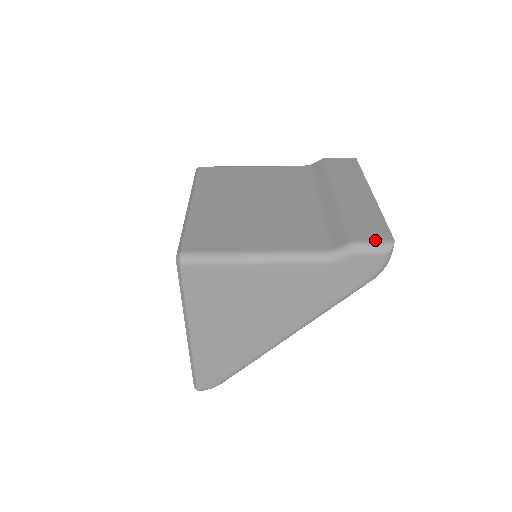
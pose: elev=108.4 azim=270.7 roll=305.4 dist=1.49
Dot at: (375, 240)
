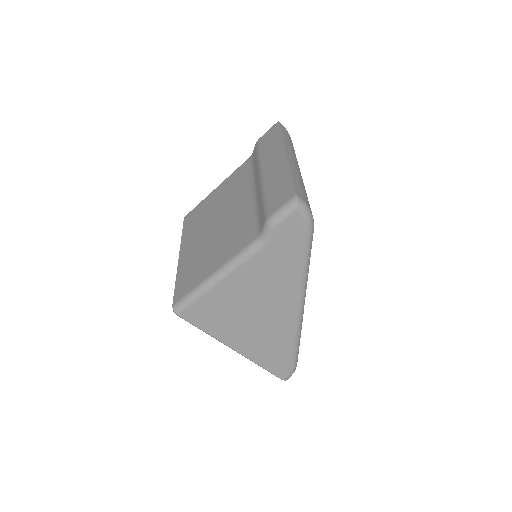
Dot at: (282, 205)
